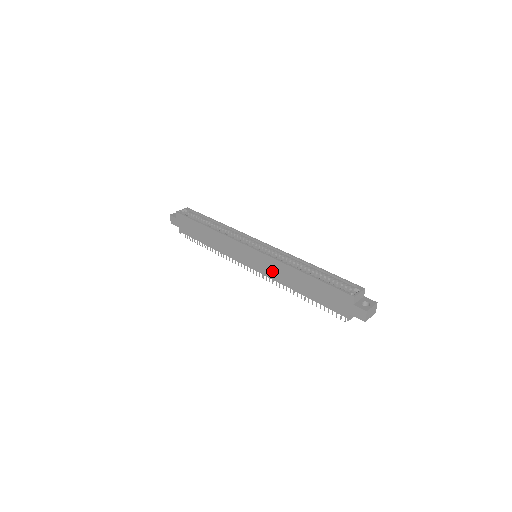
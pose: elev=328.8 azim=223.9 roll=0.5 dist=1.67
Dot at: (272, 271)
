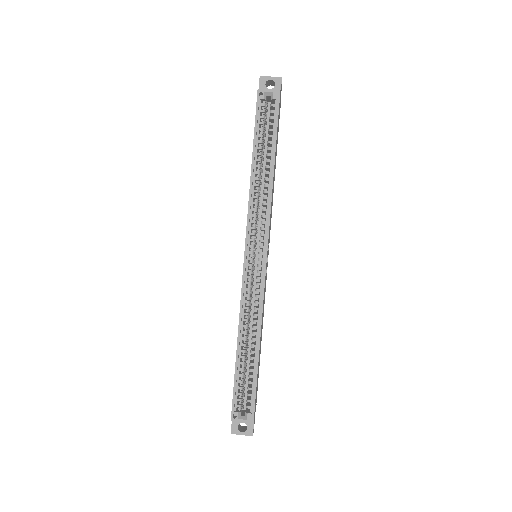
Dot at: occluded
